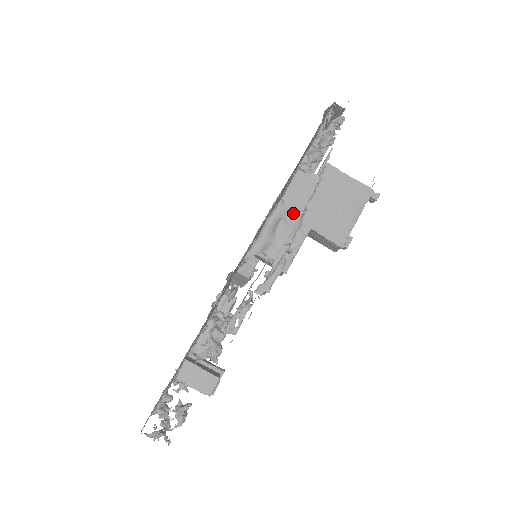
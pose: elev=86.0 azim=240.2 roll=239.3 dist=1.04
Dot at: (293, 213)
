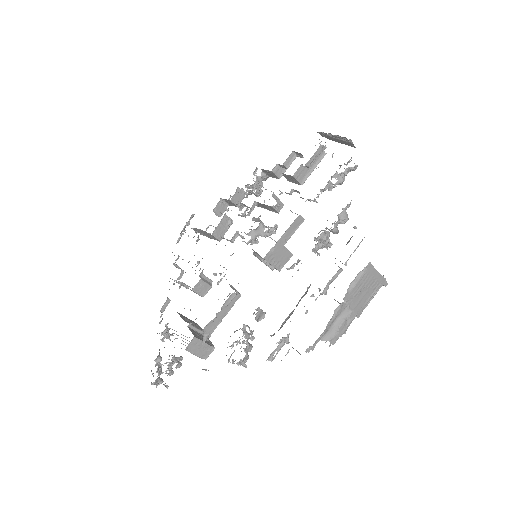
Dot at: (352, 315)
